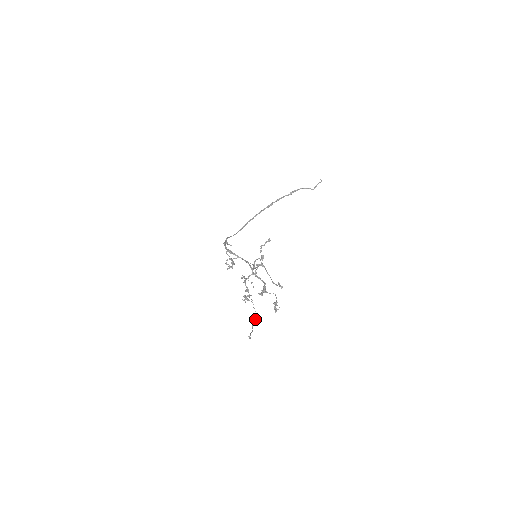
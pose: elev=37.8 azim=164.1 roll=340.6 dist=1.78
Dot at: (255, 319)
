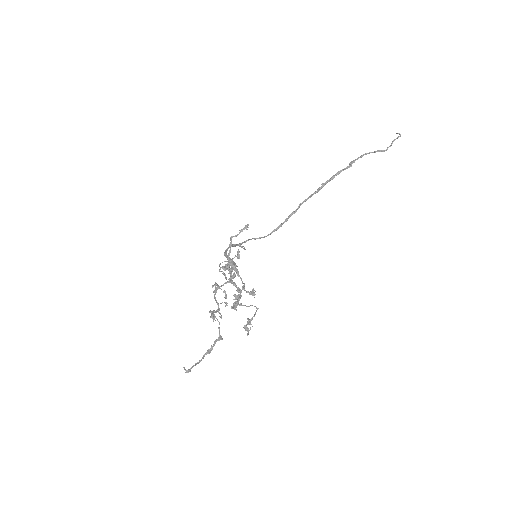
Dot at: (213, 344)
